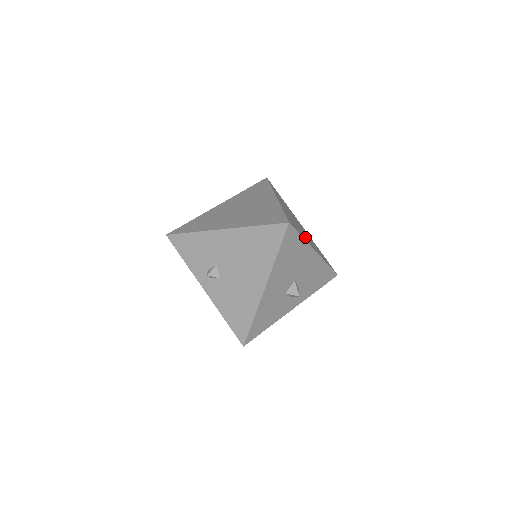
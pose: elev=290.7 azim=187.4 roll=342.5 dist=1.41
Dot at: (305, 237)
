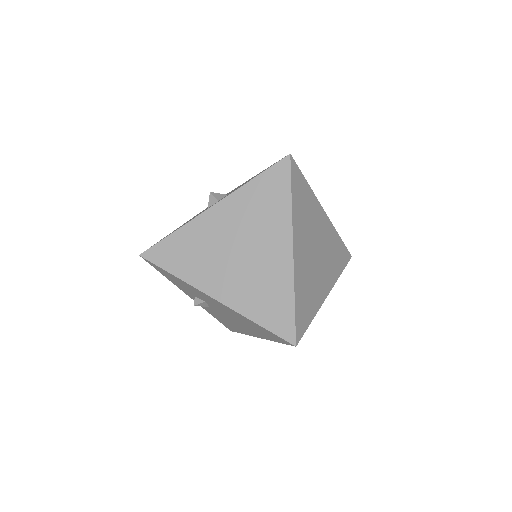
Dot at: (318, 290)
